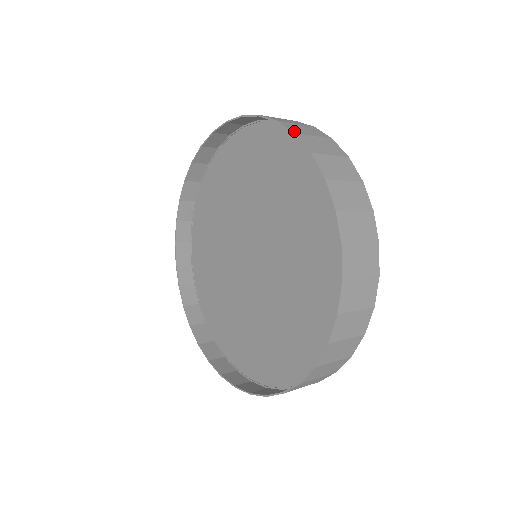
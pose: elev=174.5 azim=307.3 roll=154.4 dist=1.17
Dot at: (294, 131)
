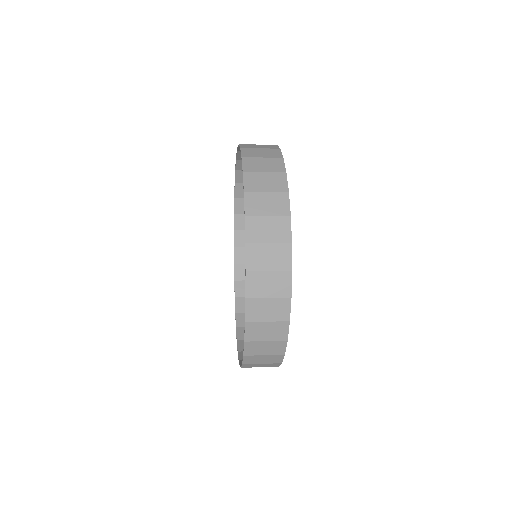
Dot at: (245, 169)
